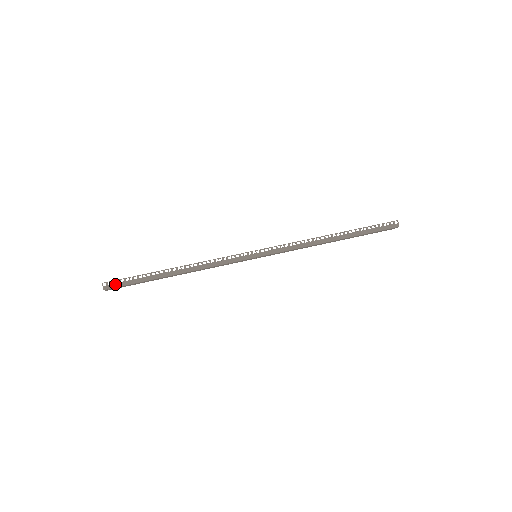
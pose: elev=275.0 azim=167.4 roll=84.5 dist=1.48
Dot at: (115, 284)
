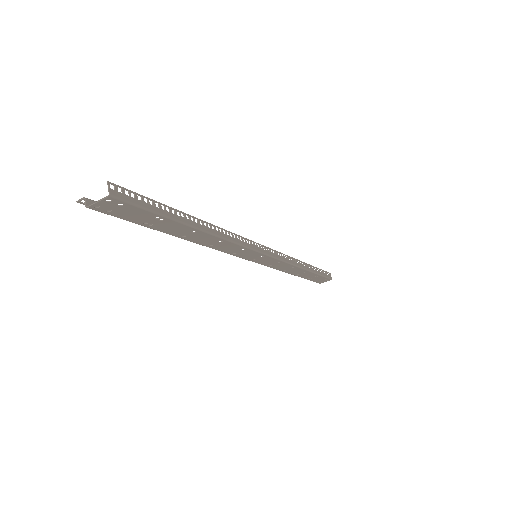
Dot at: (129, 196)
